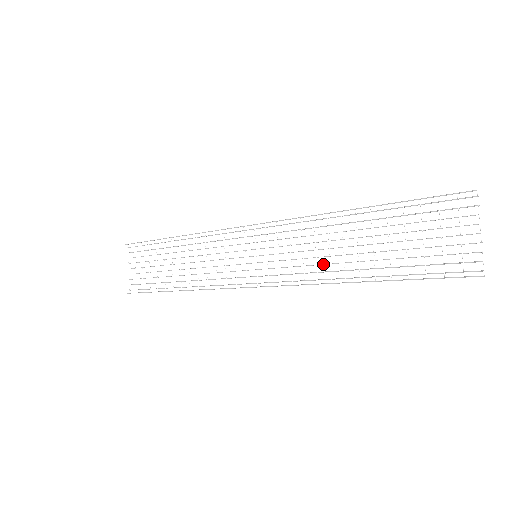
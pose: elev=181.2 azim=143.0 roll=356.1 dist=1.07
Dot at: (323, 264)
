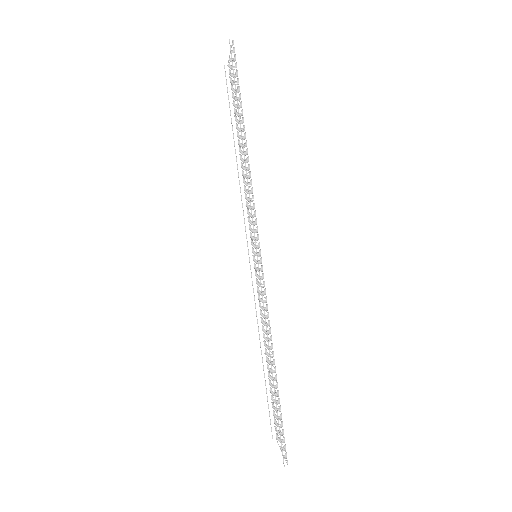
Dot at: (263, 326)
